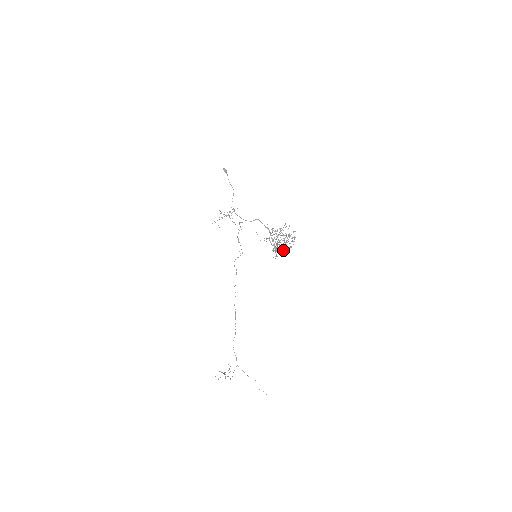
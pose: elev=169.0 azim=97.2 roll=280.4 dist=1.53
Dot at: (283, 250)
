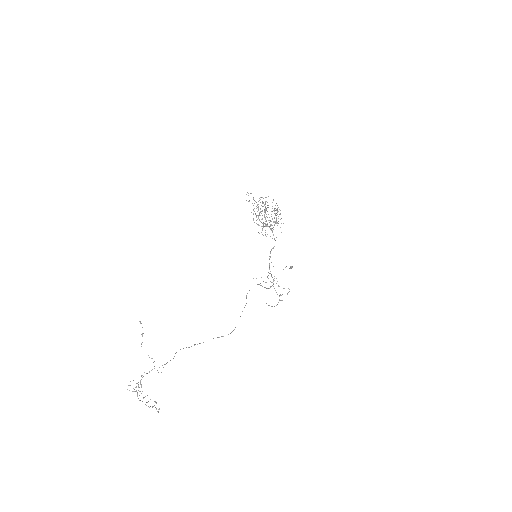
Dot at: occluded
